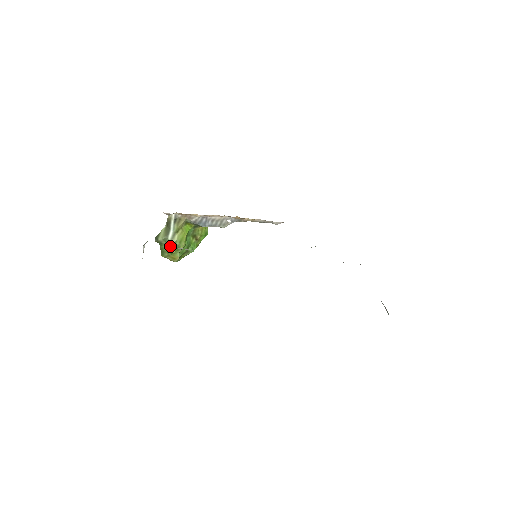
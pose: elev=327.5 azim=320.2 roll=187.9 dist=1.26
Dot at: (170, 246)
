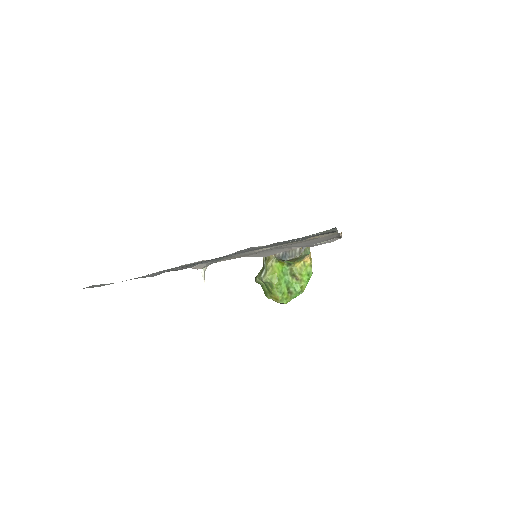
Dot at: (266, 285)
